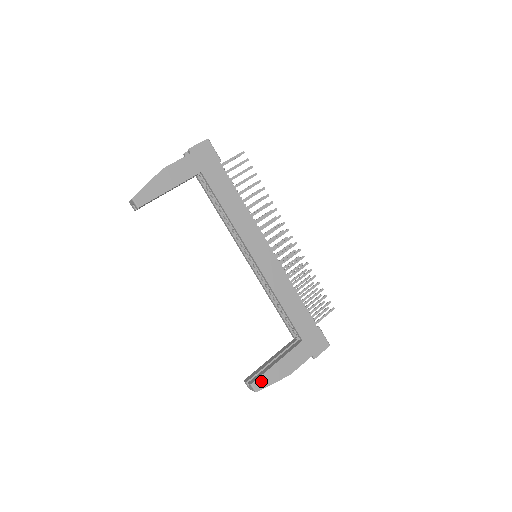
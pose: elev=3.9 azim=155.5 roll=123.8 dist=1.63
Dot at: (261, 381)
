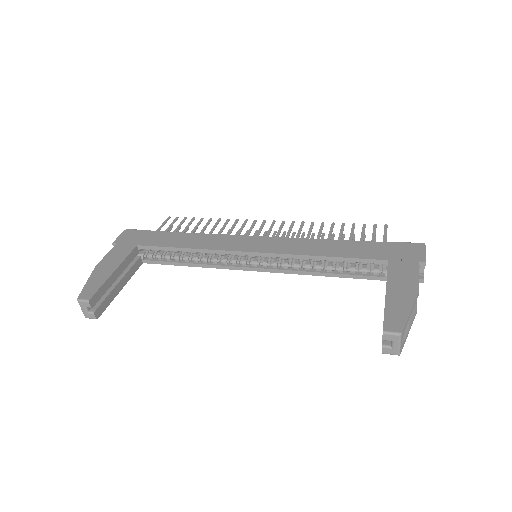
Dot at: (391, 320)
